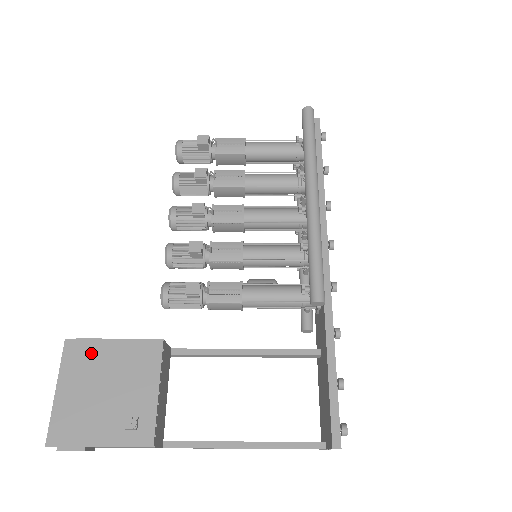
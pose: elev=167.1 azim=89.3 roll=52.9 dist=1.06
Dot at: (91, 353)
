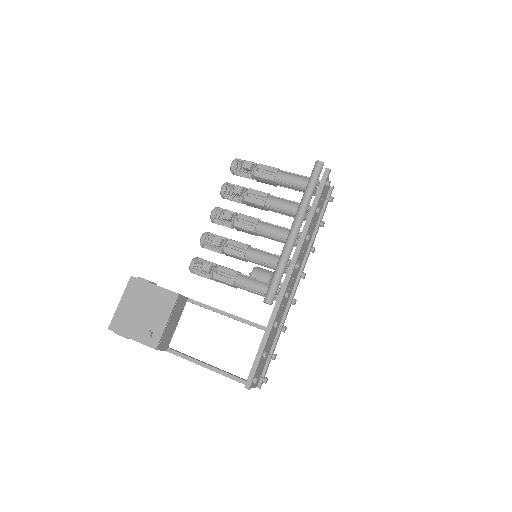
Dot at: (141, 288)
